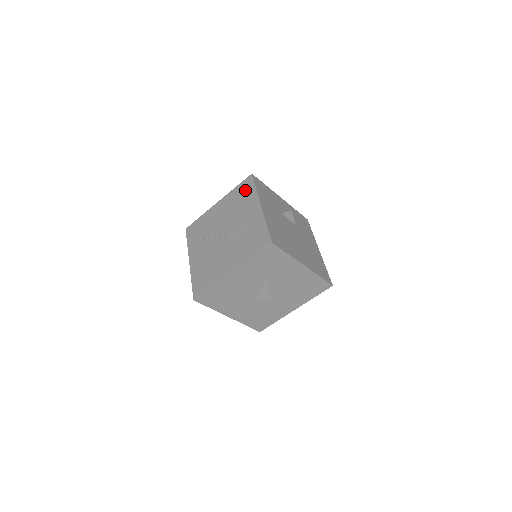
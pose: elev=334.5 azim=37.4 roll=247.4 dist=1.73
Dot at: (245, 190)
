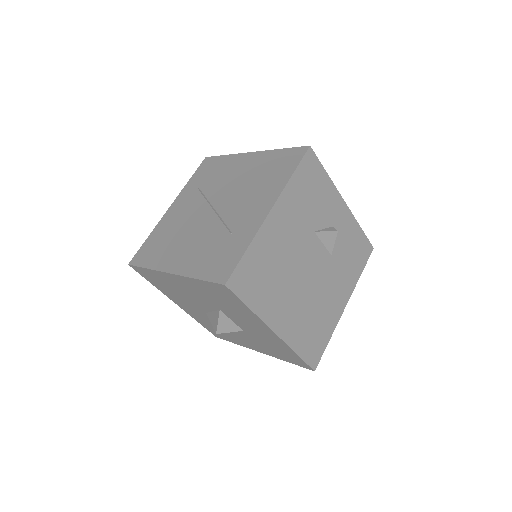
Dot at: (282, 165)
